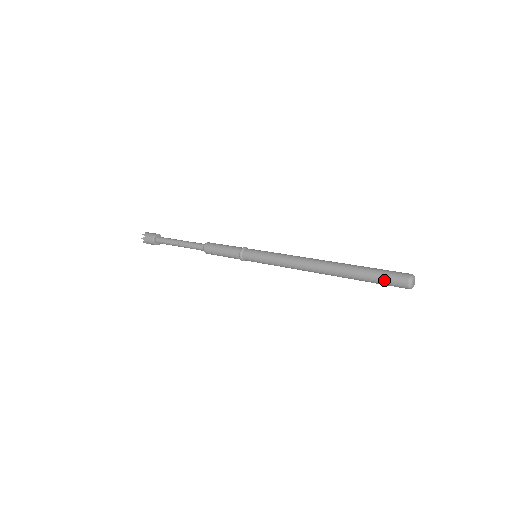
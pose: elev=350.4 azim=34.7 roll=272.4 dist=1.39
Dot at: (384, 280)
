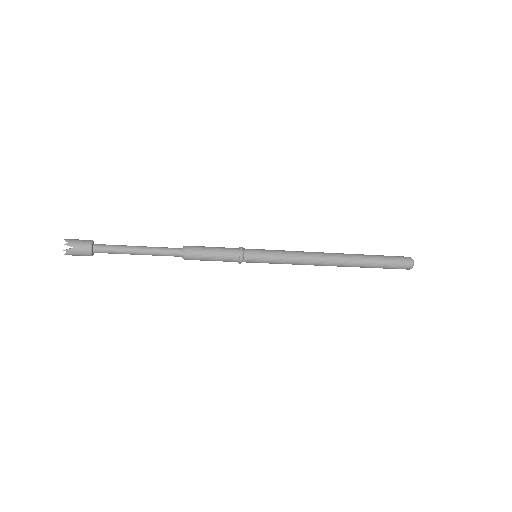
Dot at: (394, 261)
